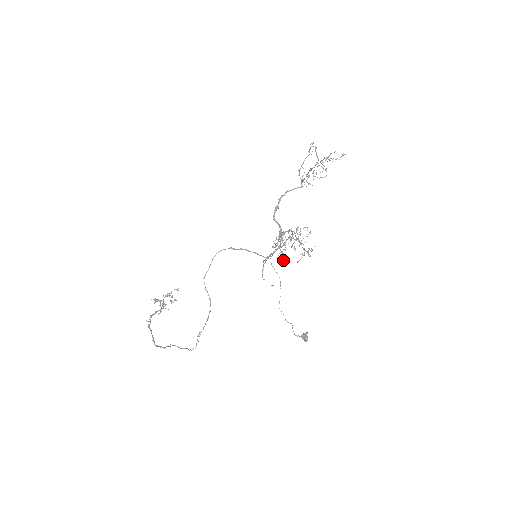
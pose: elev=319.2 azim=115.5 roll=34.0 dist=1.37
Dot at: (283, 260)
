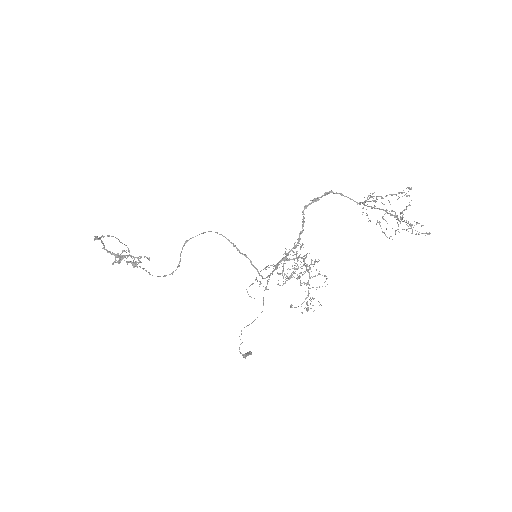
Dot at: occluded
